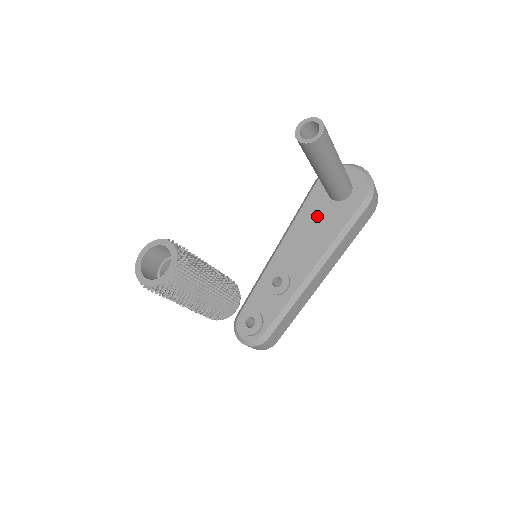
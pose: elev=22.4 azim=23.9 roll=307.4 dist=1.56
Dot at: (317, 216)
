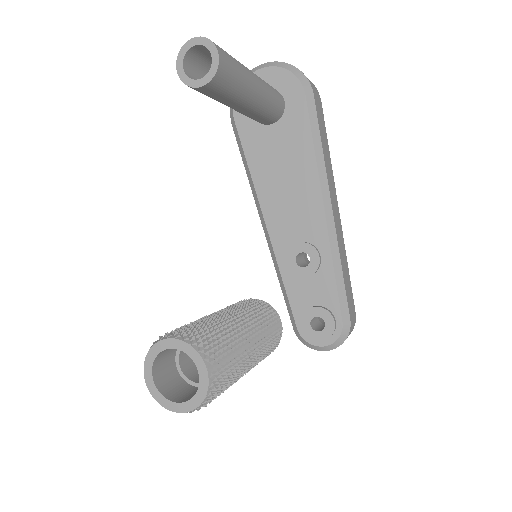
Dot at: (273, 156)
